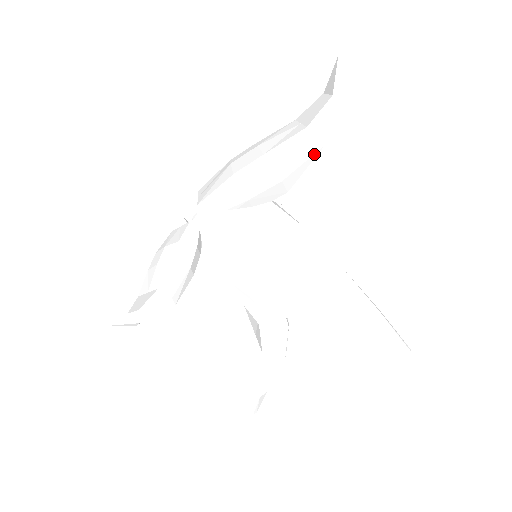
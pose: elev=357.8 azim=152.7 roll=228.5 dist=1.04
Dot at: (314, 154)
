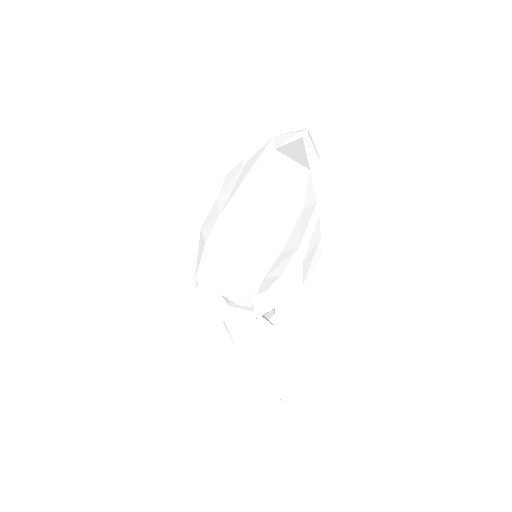
Dot at: occluded
